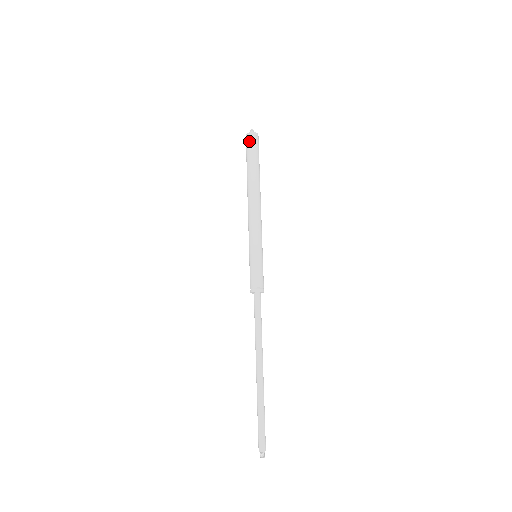
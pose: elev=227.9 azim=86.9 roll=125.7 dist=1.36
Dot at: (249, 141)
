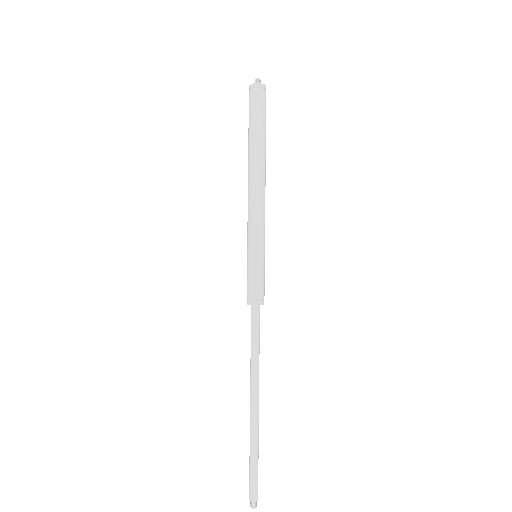
Dot at: (252, 96)
